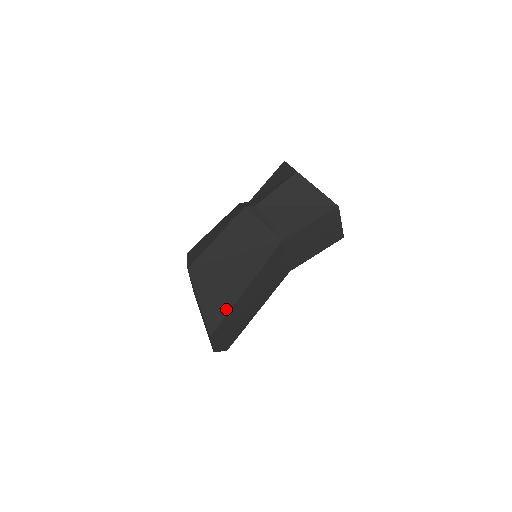
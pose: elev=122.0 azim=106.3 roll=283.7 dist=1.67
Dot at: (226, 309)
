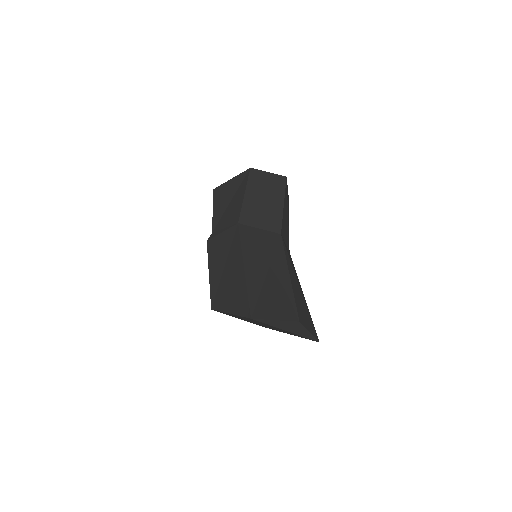
Dot at: (245, 294)
